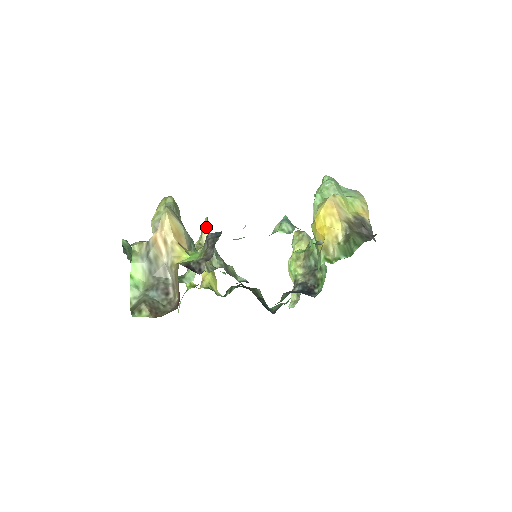
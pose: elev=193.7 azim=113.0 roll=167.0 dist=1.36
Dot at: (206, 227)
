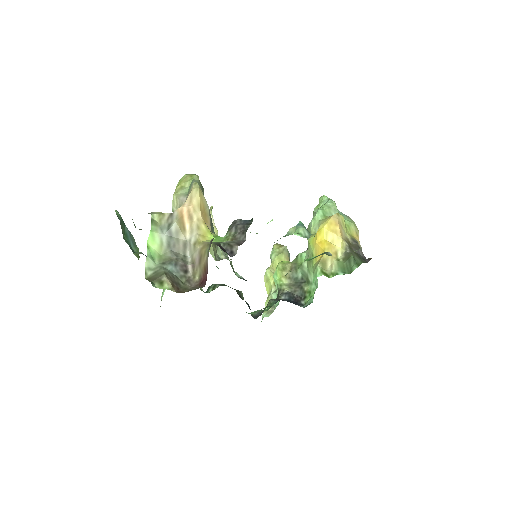
Dot at: (212, 216)
